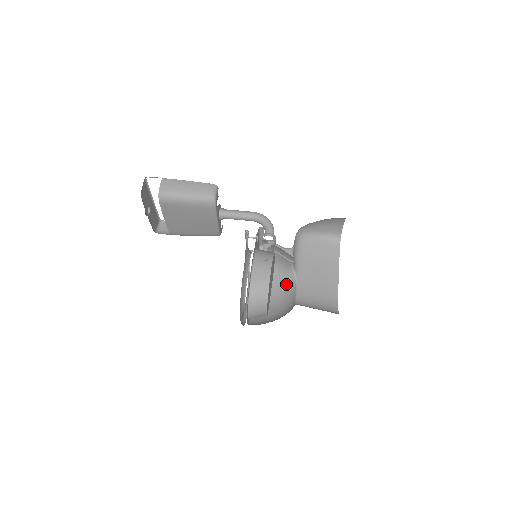
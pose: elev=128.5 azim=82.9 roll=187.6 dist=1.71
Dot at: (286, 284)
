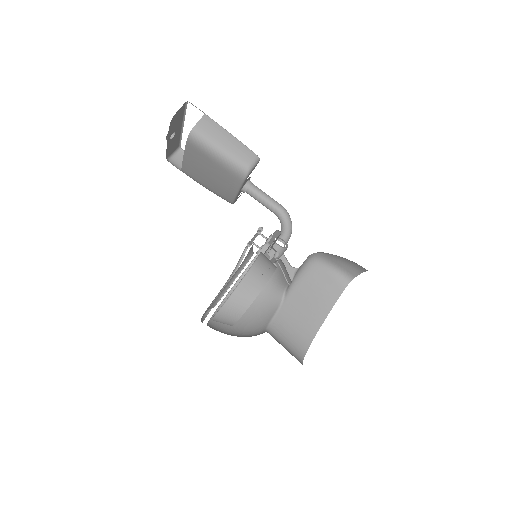
Dot at: (269, 298)
